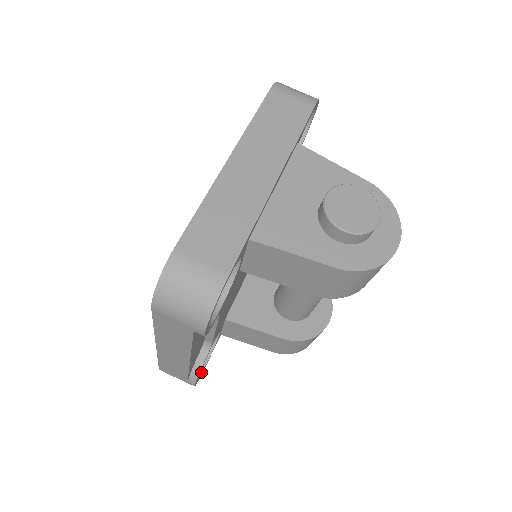
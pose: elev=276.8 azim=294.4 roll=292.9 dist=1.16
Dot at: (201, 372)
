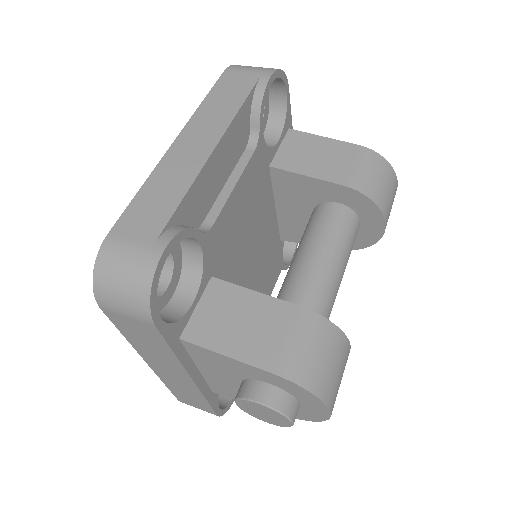
Dot at: (155, 301)
